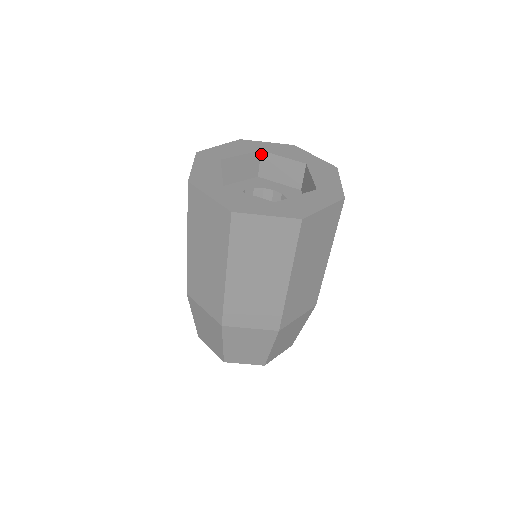
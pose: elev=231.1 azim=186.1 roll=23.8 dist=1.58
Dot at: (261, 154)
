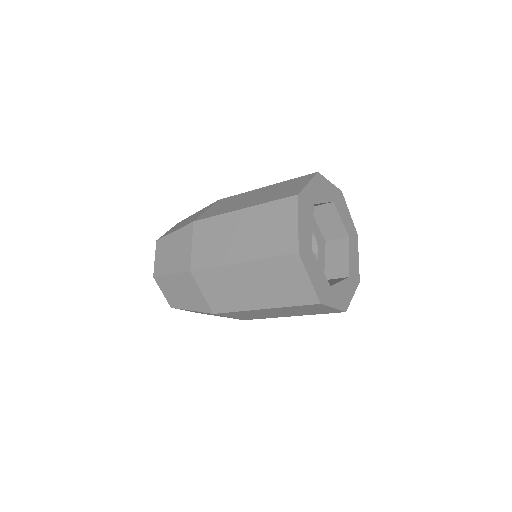
Dot at: occluded
